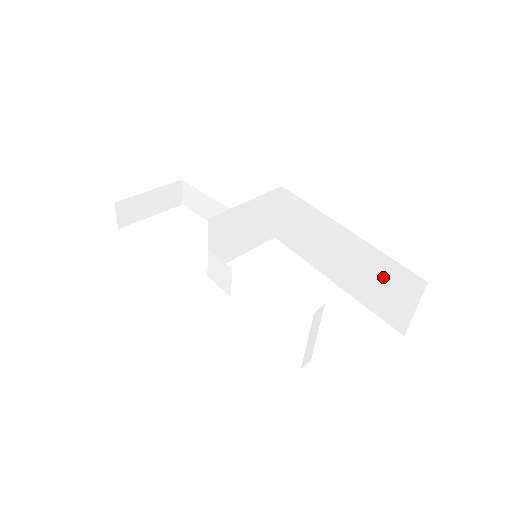
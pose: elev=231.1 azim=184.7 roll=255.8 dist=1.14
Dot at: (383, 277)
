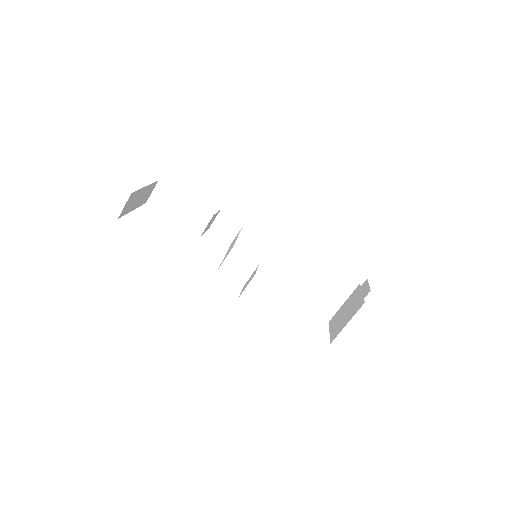
Dot at: (334, 275)
